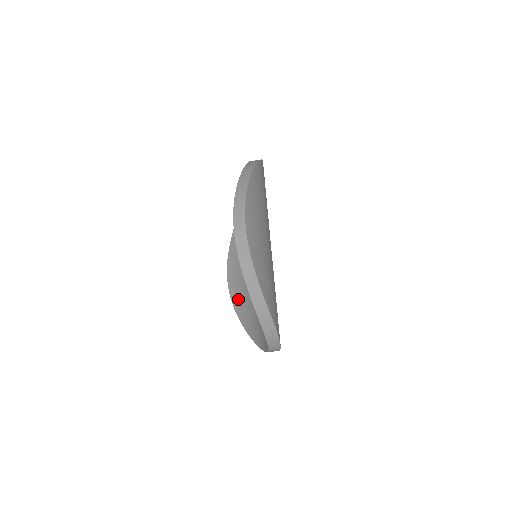
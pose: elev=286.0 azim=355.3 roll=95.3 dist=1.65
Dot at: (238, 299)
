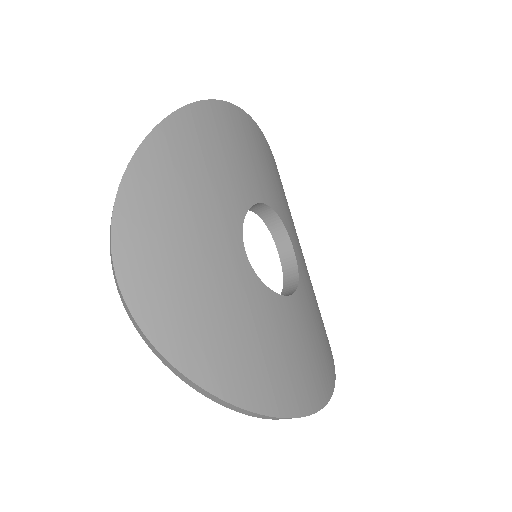
Dot at: occluded
